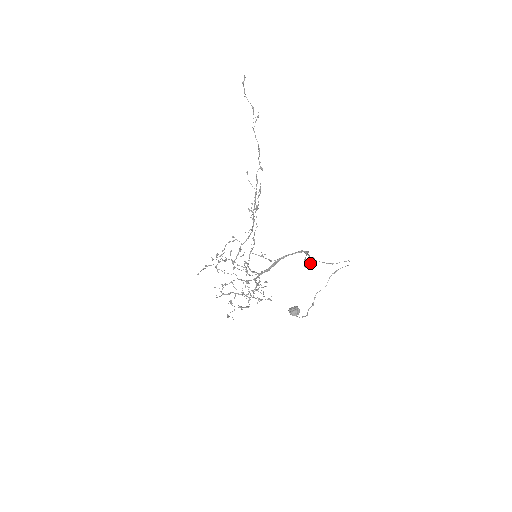
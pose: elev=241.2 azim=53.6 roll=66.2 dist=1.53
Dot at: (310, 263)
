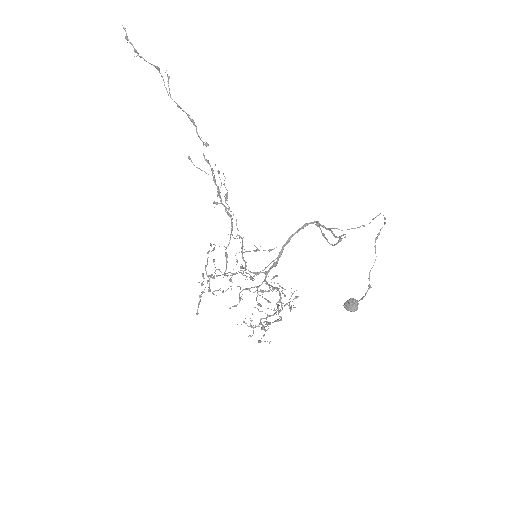
Dot at: (336, 237)
